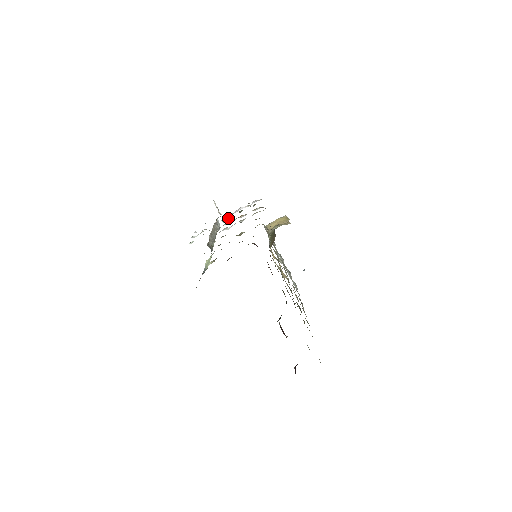
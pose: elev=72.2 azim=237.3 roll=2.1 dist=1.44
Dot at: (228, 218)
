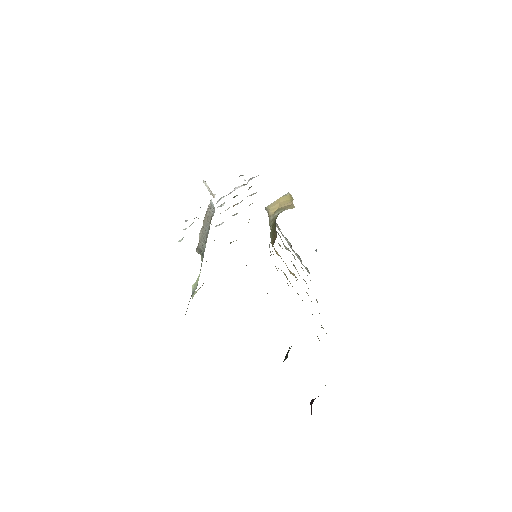
Dot at: (221, 204)
